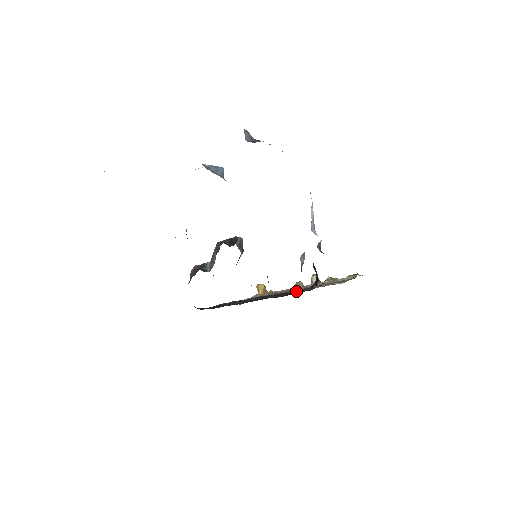
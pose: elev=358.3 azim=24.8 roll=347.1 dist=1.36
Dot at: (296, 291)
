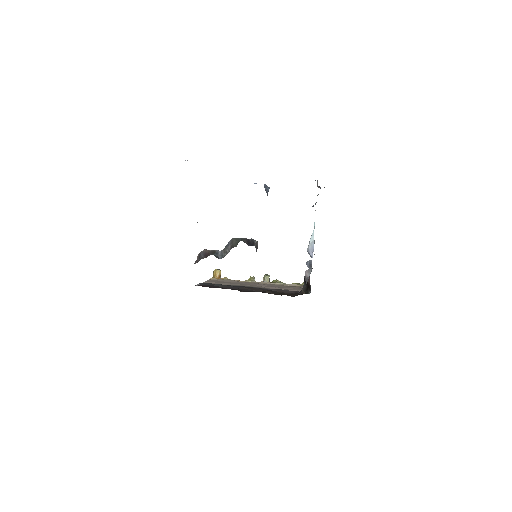
Dot at: (279, 291)
